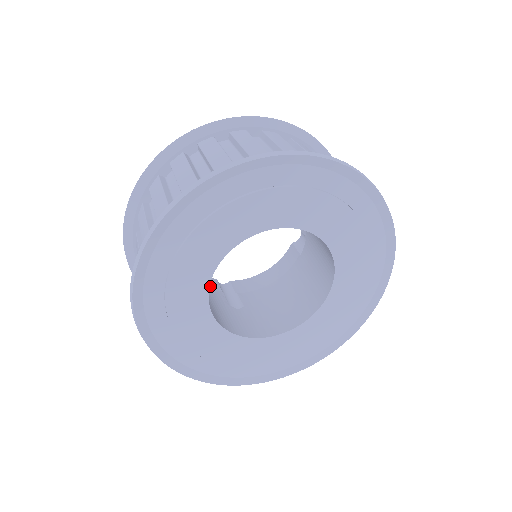
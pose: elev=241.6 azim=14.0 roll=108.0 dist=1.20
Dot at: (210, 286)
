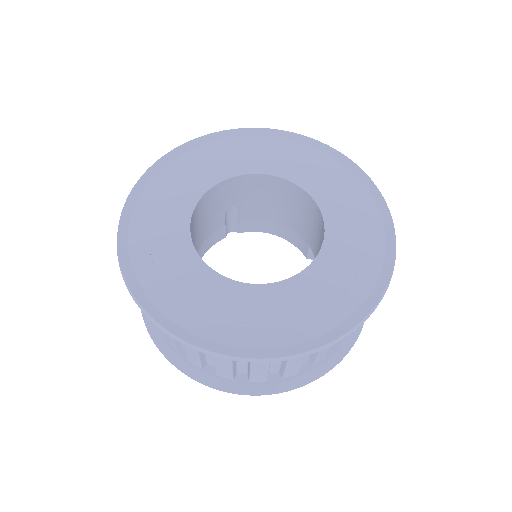
Dot at: occluded
